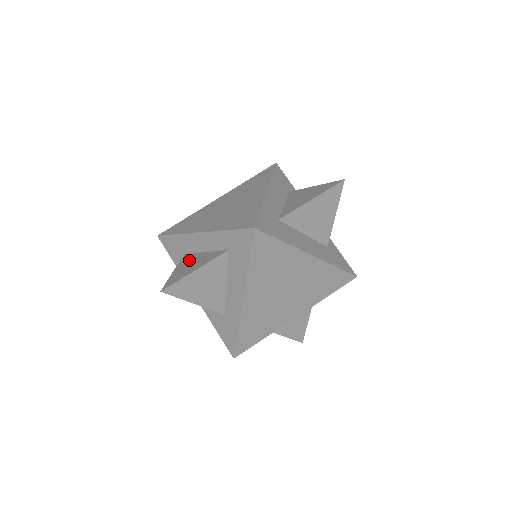
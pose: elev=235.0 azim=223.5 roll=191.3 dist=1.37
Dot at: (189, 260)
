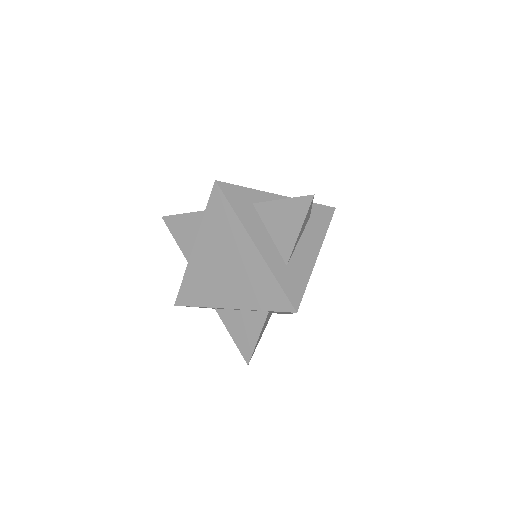
Dot at: (234, 321)
